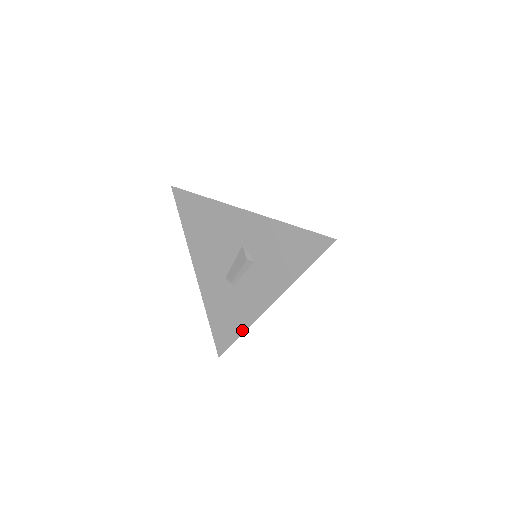
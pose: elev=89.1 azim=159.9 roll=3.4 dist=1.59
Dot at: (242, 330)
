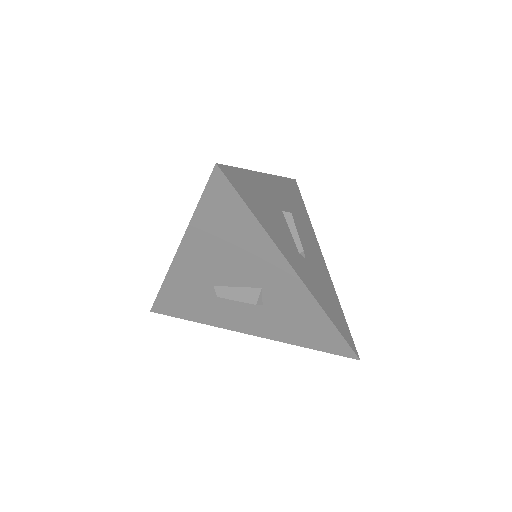
Dot at: (196, 320)
